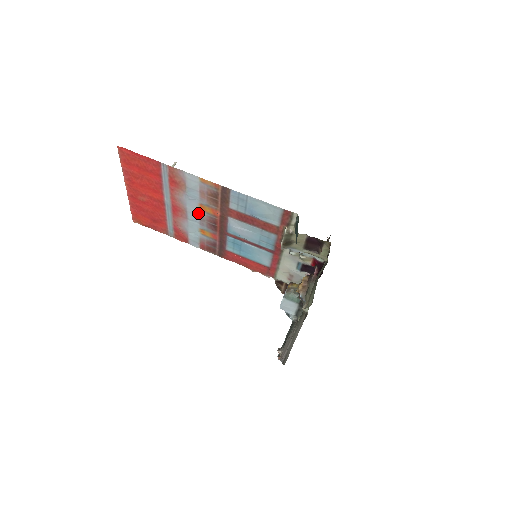
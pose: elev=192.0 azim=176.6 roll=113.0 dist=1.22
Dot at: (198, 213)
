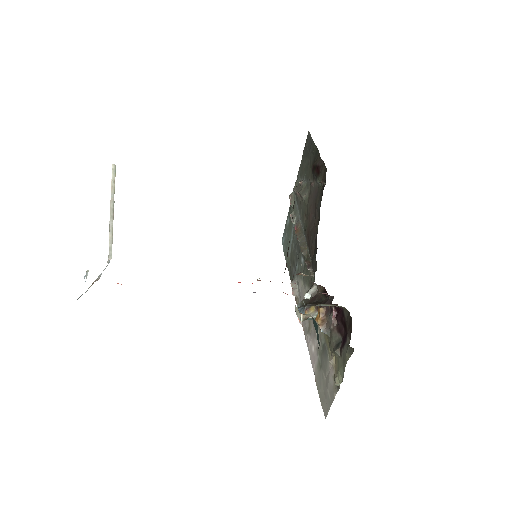
Dot at: occluded
